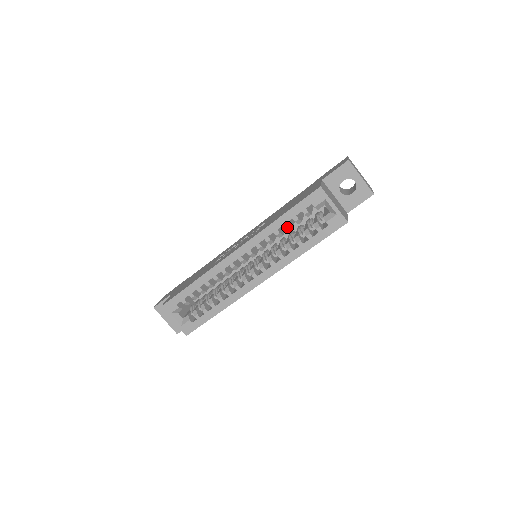
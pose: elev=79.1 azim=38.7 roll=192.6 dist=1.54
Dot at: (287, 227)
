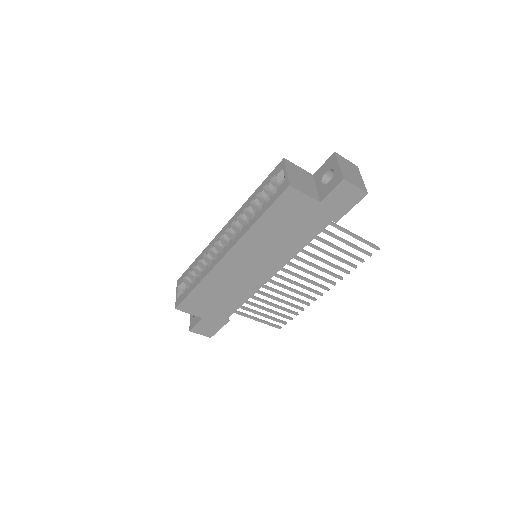
Dot at: (255, 199)
